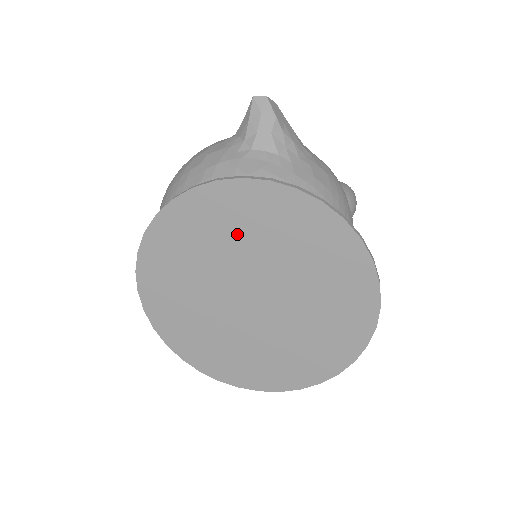
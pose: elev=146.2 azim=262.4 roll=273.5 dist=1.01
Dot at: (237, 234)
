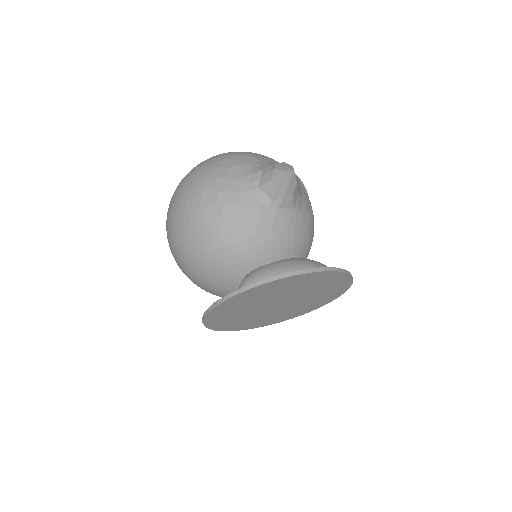
Dot at: (290, 289)
